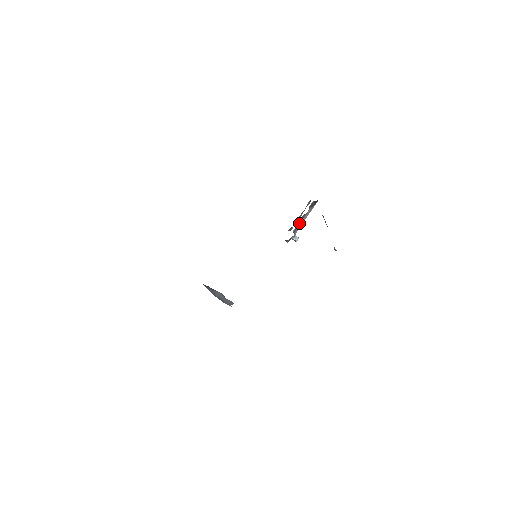
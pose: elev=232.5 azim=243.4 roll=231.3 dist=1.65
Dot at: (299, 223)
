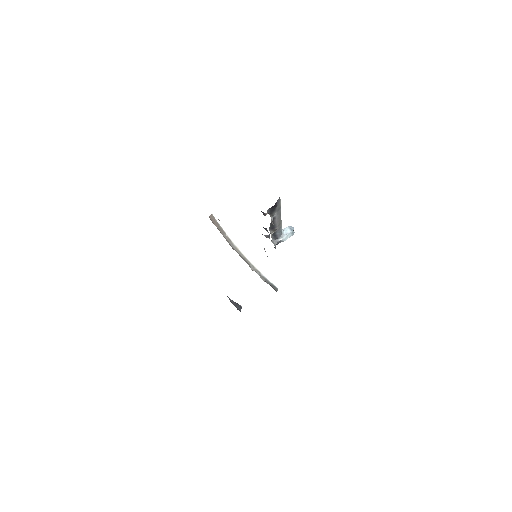
Dot at: (273, 230)
